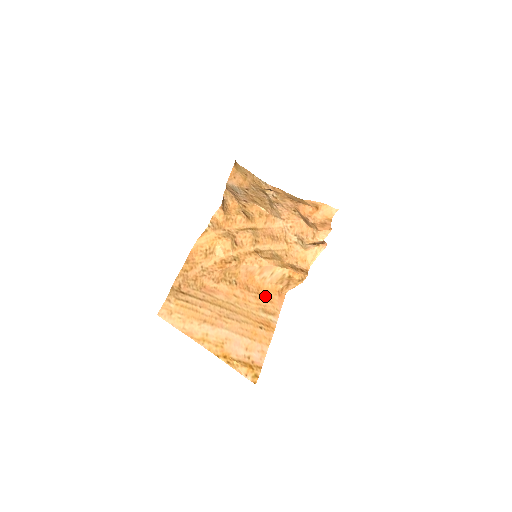
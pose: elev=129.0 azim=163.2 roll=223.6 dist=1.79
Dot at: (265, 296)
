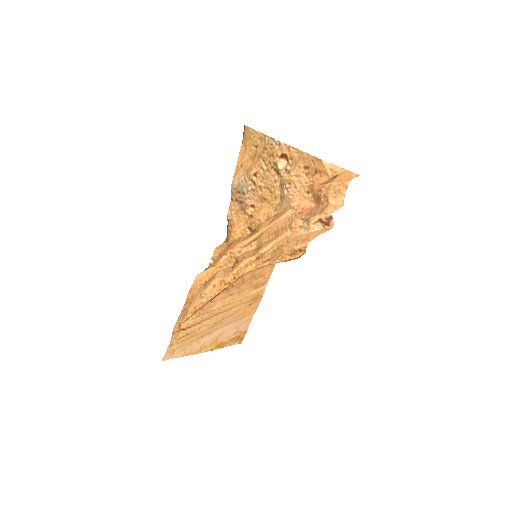
Dot at: (258, 275)
